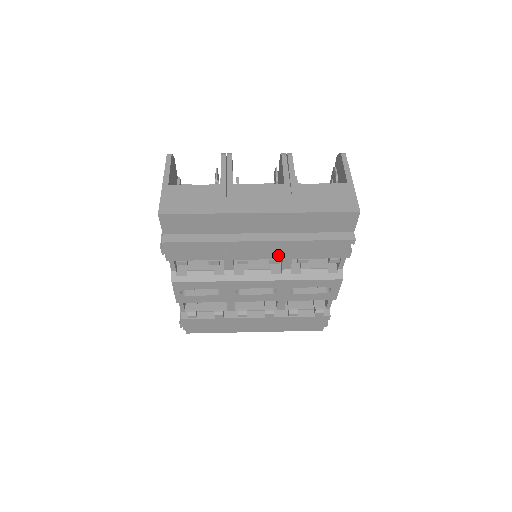
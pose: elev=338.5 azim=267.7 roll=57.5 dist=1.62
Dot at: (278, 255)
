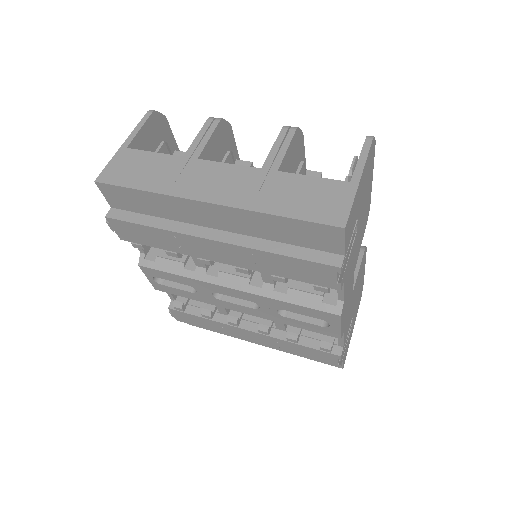
Dot at: (243, 263)
